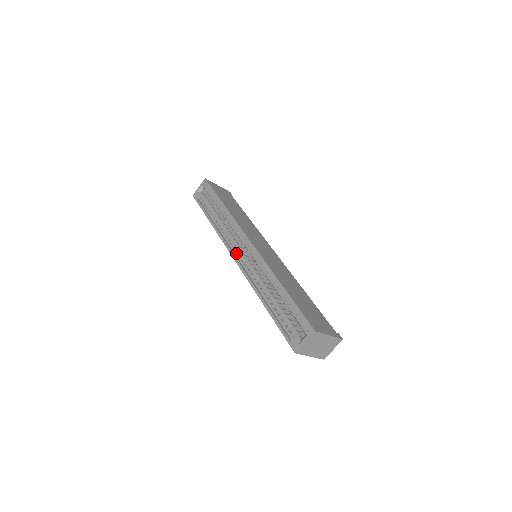
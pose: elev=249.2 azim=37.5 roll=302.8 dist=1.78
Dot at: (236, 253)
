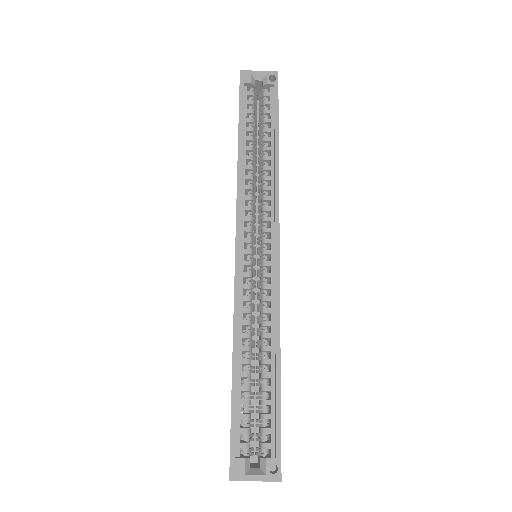
Dot at: (243, 236)
